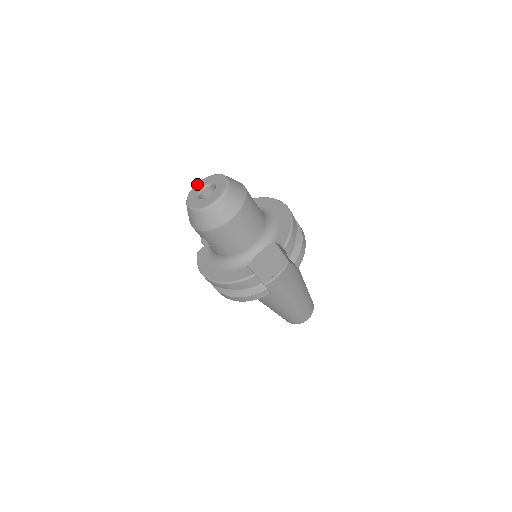
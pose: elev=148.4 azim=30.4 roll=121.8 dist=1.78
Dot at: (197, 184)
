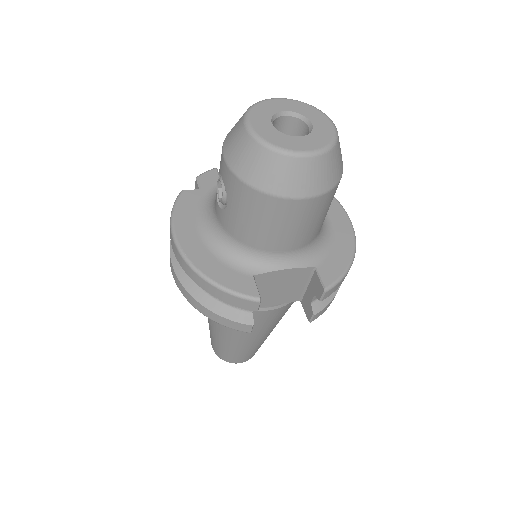
Dot at: (279, 99)
